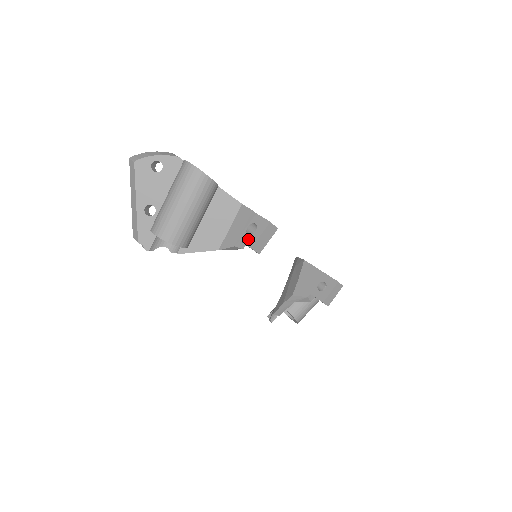
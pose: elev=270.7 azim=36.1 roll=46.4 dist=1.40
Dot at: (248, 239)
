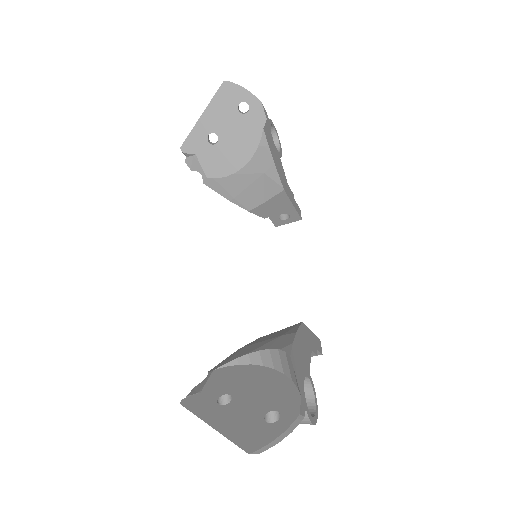
Dot at: occluded
